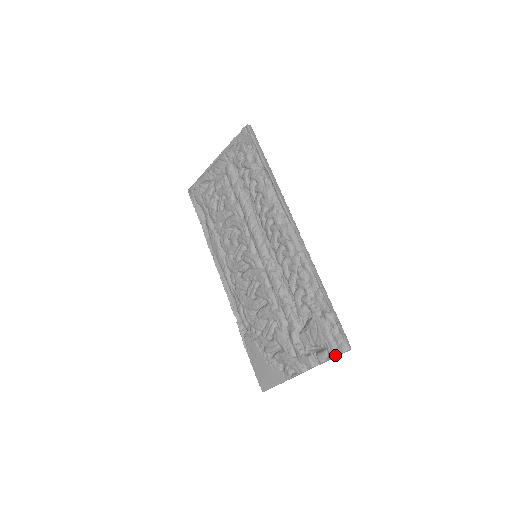
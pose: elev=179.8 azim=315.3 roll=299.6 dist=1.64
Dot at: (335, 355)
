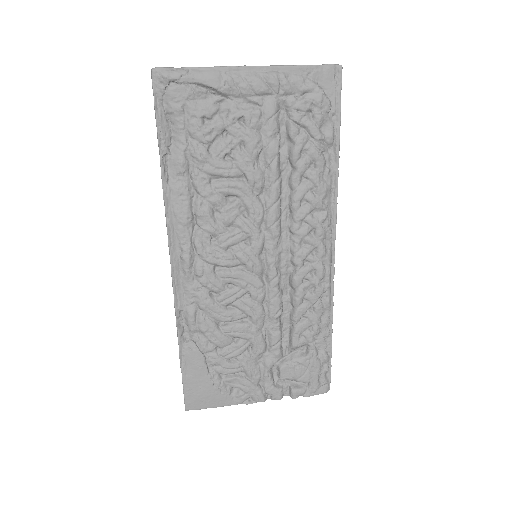
Dot at: (315, 394)
